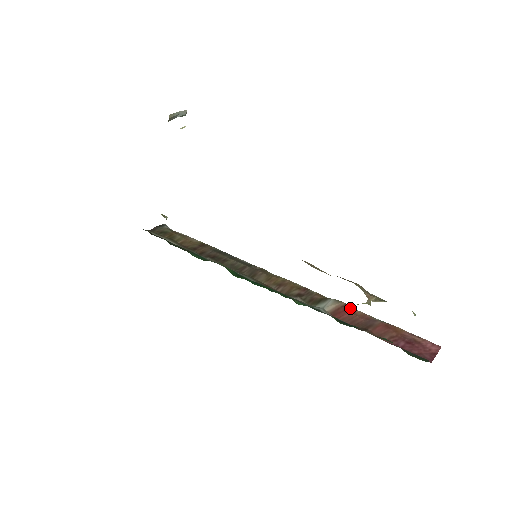
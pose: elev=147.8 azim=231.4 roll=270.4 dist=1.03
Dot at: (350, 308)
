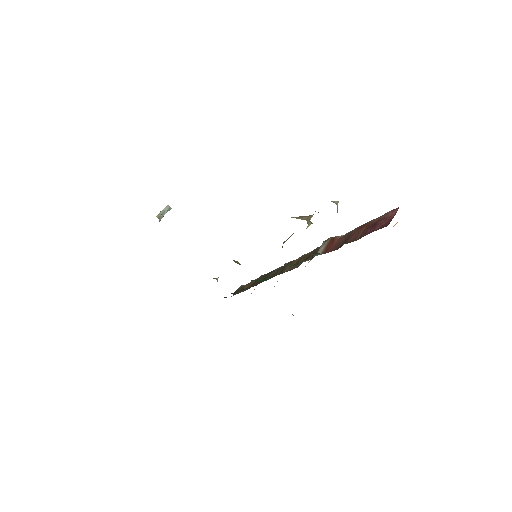
Dot at: (337, 238)
